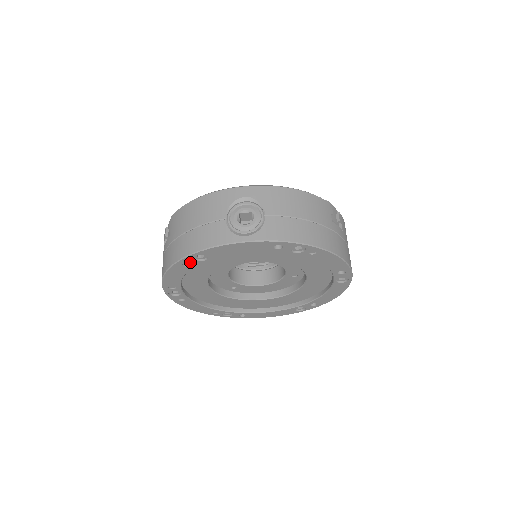
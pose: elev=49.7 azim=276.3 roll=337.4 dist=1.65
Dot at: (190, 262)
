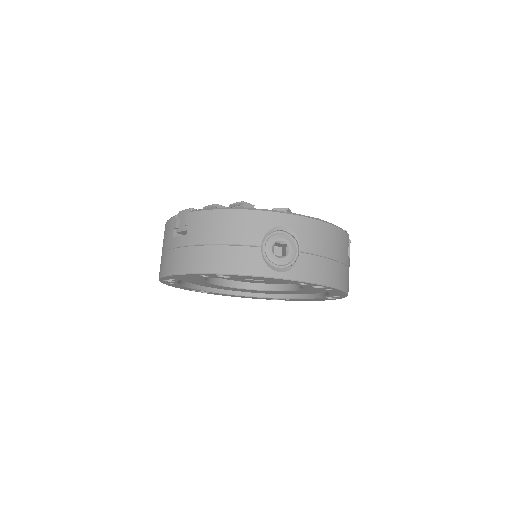
Dot at: (210, 276)
